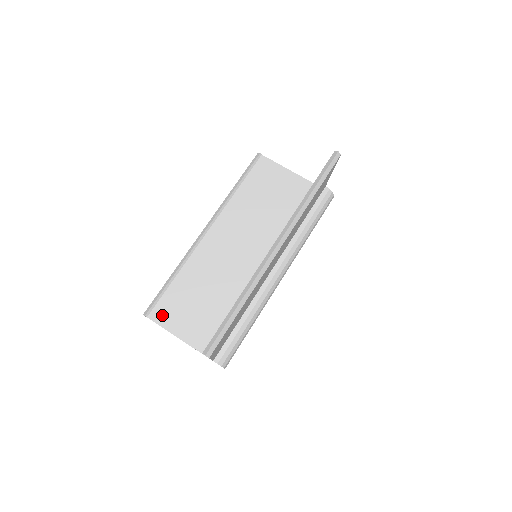
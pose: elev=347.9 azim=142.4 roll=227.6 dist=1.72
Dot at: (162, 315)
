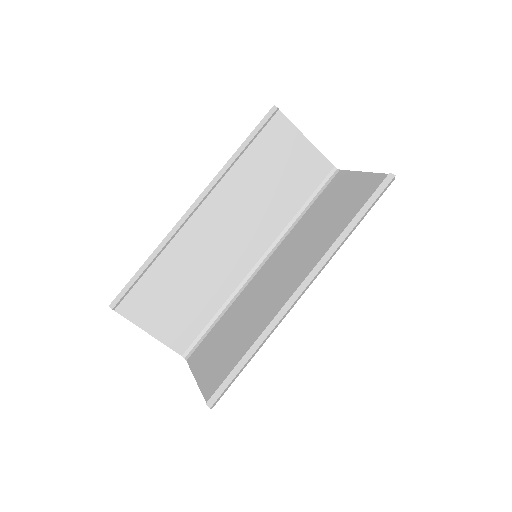
Dot at: (133, 309)
